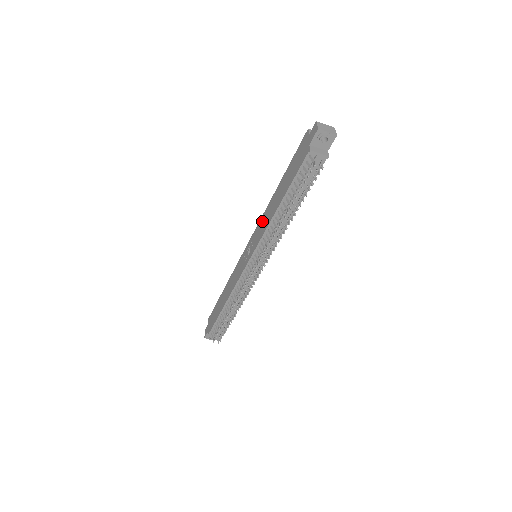
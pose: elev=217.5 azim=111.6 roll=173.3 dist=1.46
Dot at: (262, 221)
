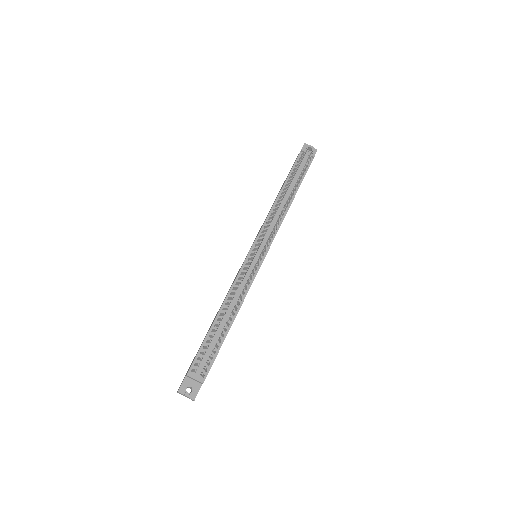
Dot at: occluded
